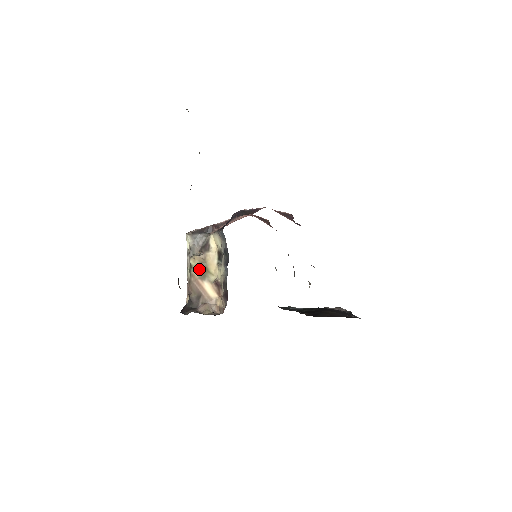
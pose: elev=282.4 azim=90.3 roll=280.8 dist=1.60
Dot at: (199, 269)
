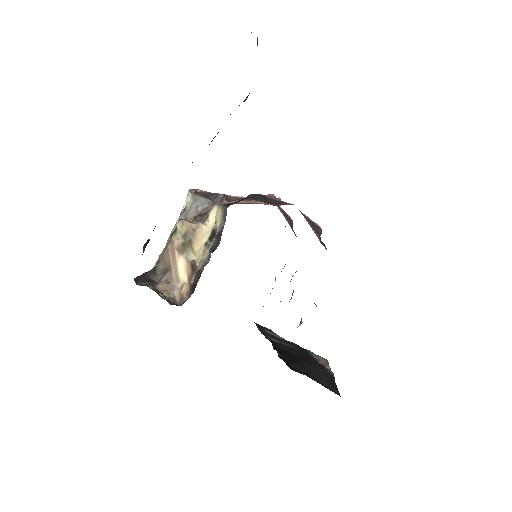
Dot at: (182, 238)
